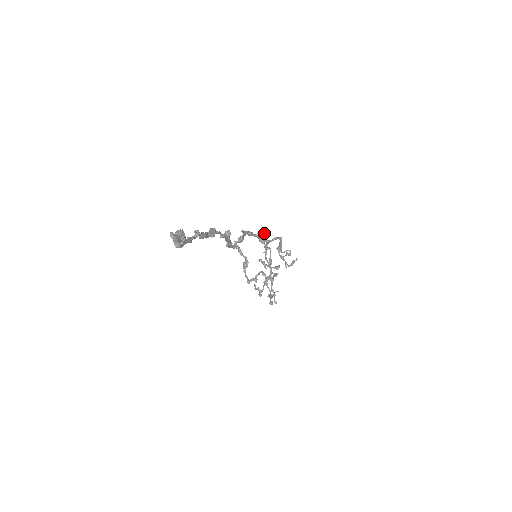
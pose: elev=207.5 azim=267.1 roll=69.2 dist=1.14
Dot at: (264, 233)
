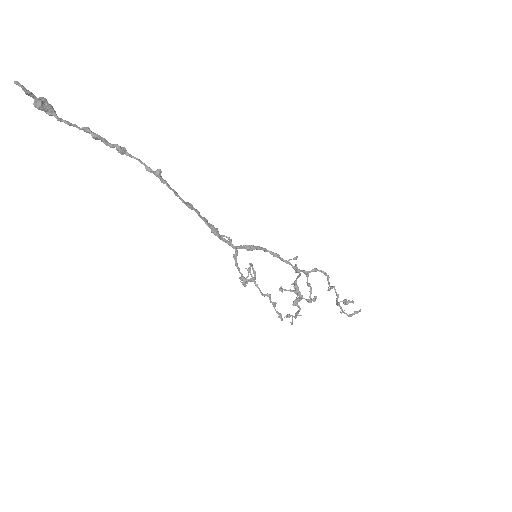
Dot at: (294, 257)
